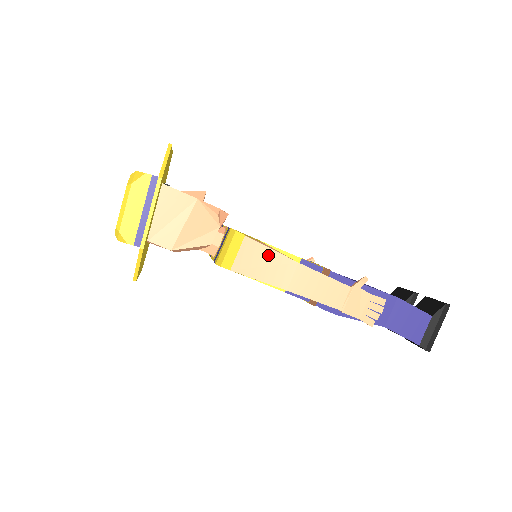
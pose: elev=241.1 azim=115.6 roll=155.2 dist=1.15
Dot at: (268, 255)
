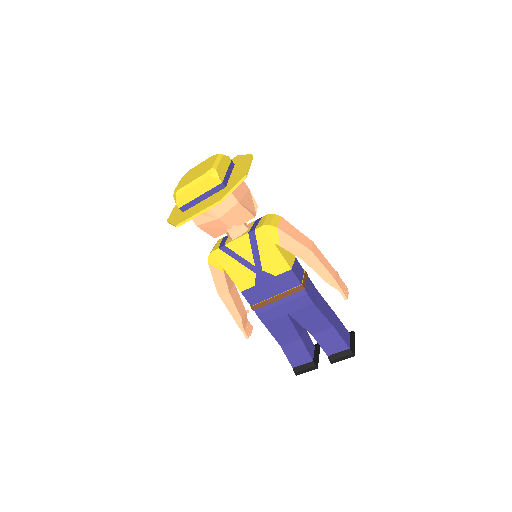
Dot at: (296, 231)
